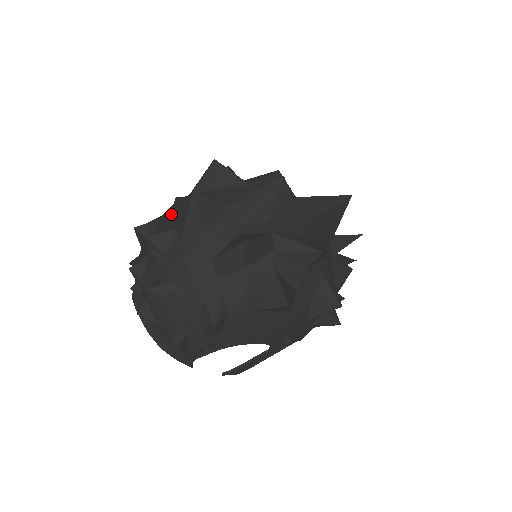
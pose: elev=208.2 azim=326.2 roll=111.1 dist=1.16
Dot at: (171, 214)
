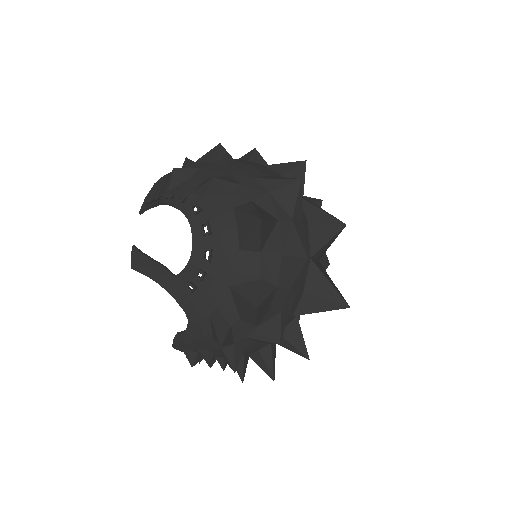
Dot at: occluded
